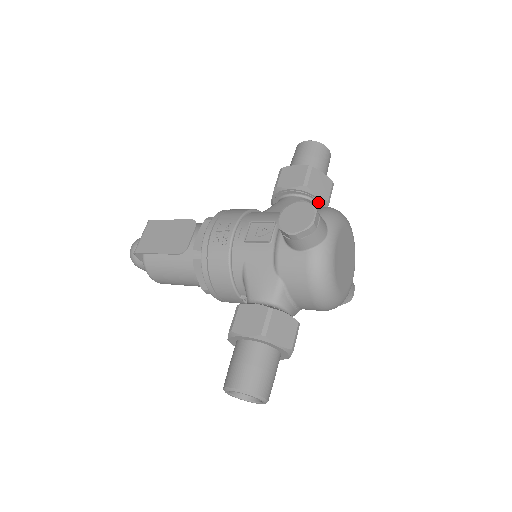
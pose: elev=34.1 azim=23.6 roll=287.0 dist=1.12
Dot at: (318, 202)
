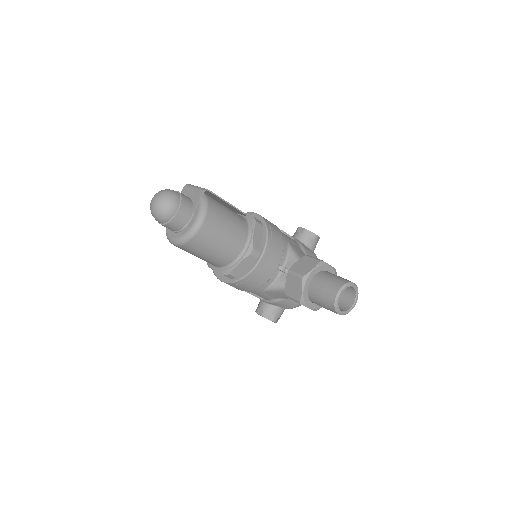
Dot at: occluded
